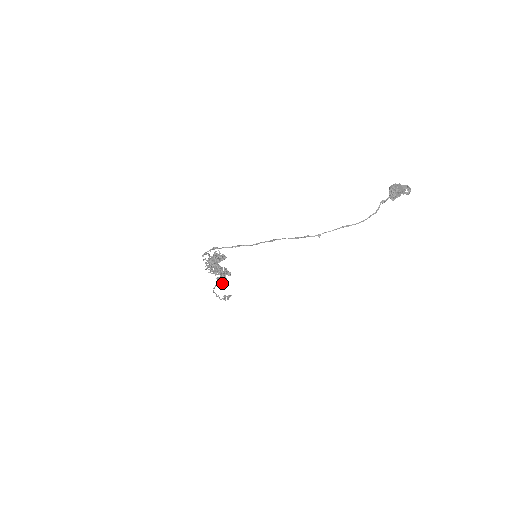
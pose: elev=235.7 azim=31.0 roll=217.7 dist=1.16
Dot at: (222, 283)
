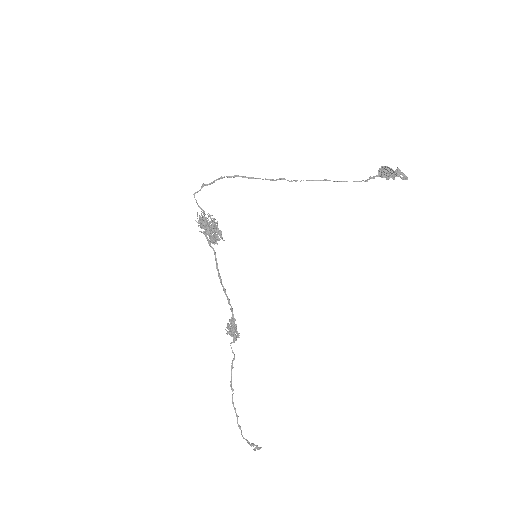
Dot at: (229, 326)
